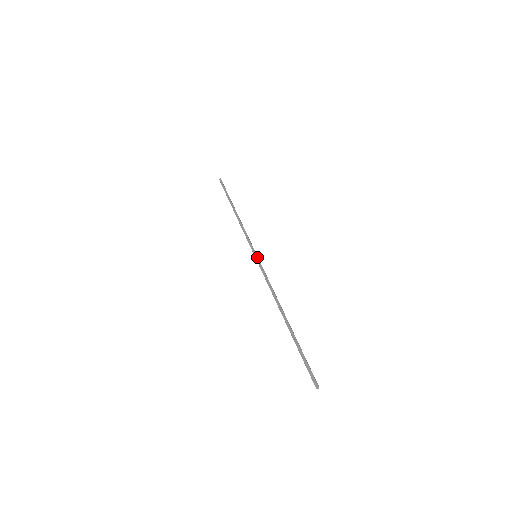
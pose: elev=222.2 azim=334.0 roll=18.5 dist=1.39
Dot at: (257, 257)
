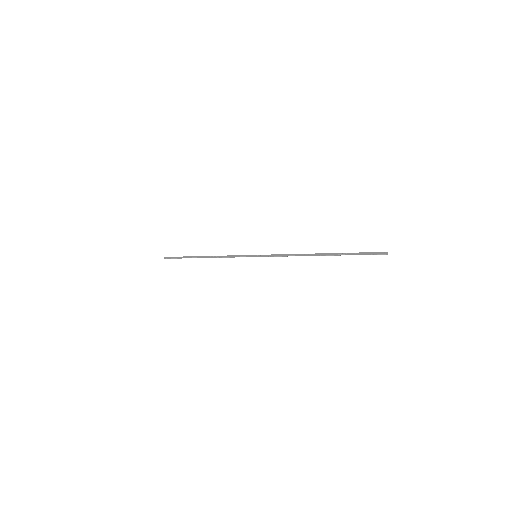
Dot at: (258, 255)
